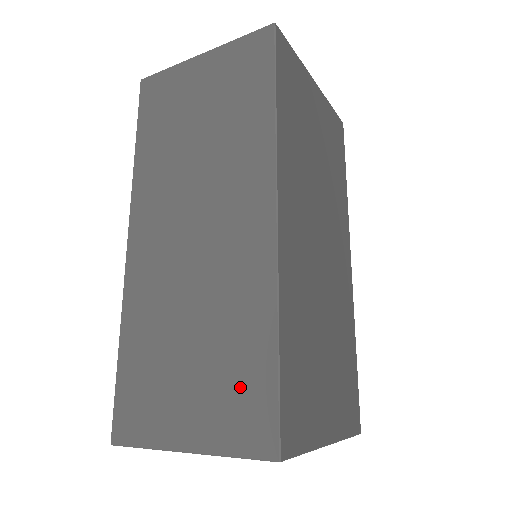
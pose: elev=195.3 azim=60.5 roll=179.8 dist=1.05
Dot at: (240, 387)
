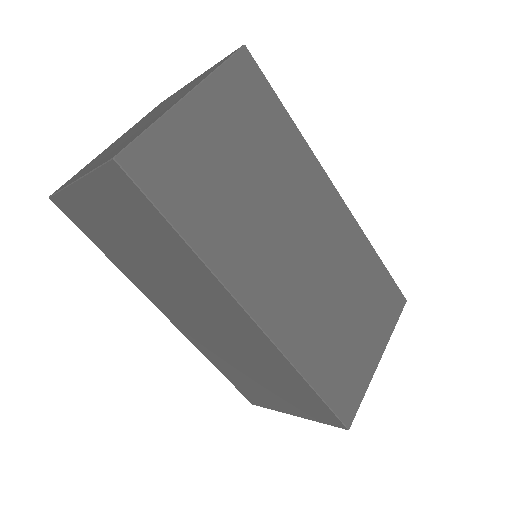
Dot at: (303, 400)
